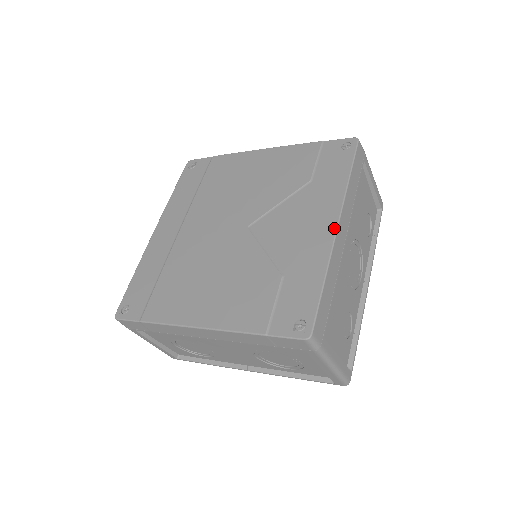
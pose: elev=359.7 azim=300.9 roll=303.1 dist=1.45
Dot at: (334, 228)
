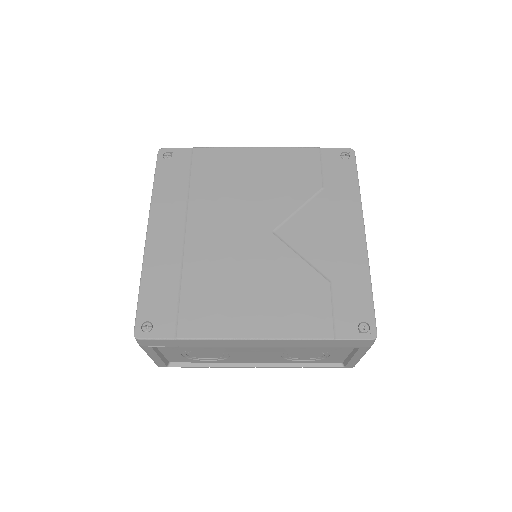
Dot at: (363, 236)
